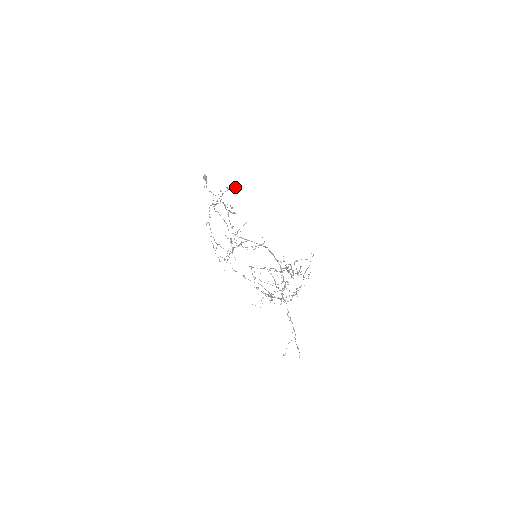
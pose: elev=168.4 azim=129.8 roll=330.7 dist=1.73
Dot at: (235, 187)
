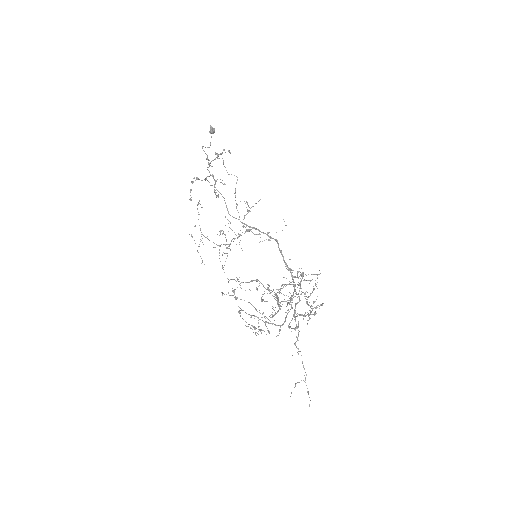
Dot at: (229, 152)
